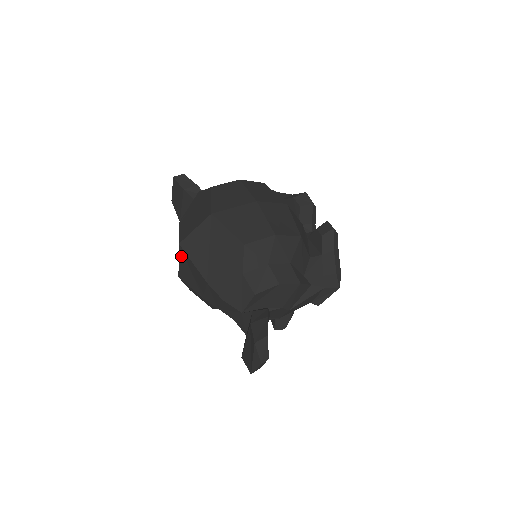
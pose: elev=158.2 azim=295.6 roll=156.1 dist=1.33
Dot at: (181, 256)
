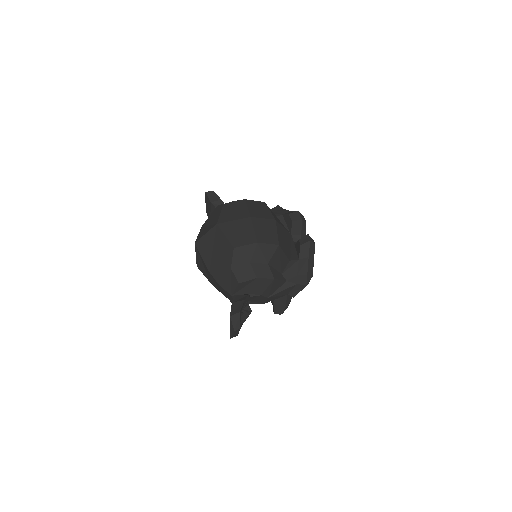
Dot at: (197, 252)
